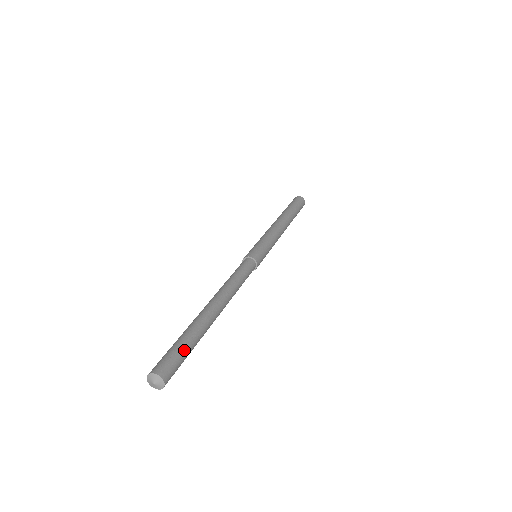
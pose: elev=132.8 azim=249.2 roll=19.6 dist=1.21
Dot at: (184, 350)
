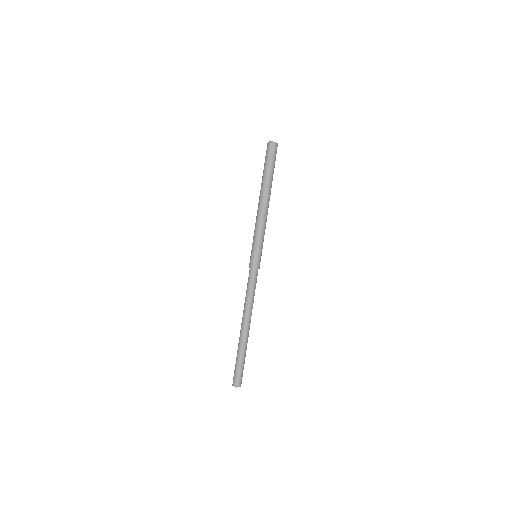
Dot at: (242, 366)
